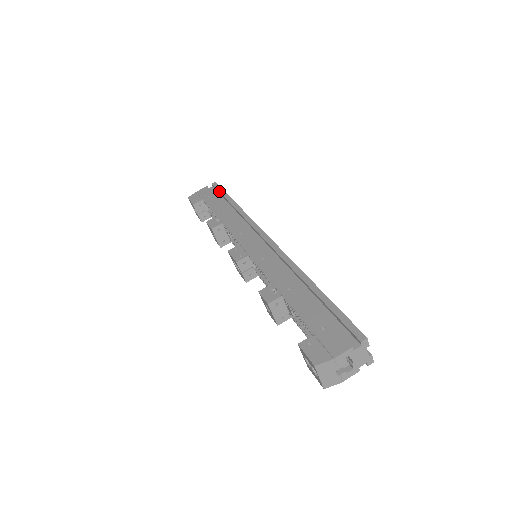
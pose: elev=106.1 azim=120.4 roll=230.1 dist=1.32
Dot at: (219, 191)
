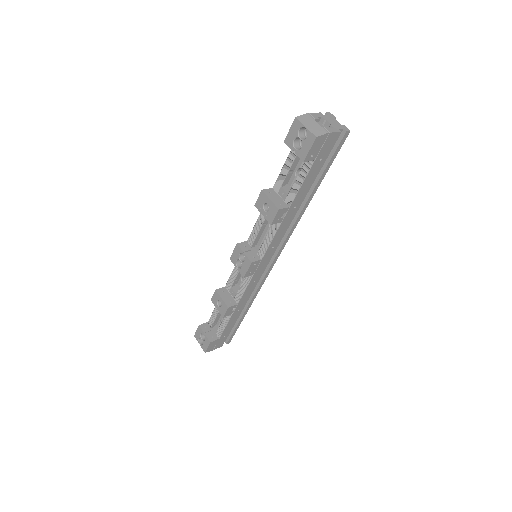
Dot at: occluded
